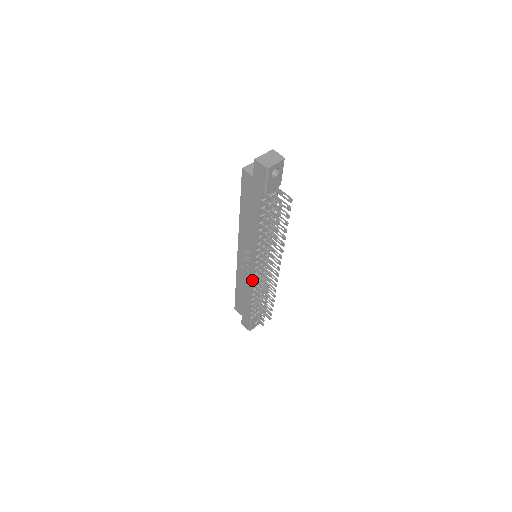
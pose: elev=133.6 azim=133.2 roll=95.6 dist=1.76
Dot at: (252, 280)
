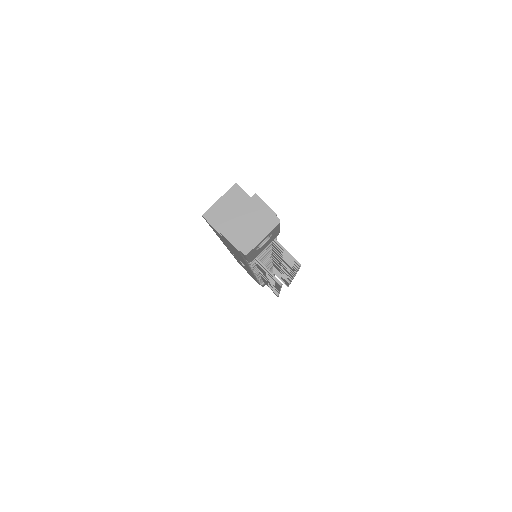
Dot at: (254, 277)
